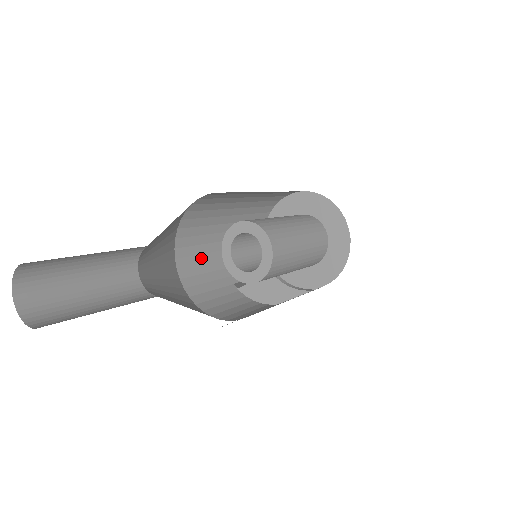
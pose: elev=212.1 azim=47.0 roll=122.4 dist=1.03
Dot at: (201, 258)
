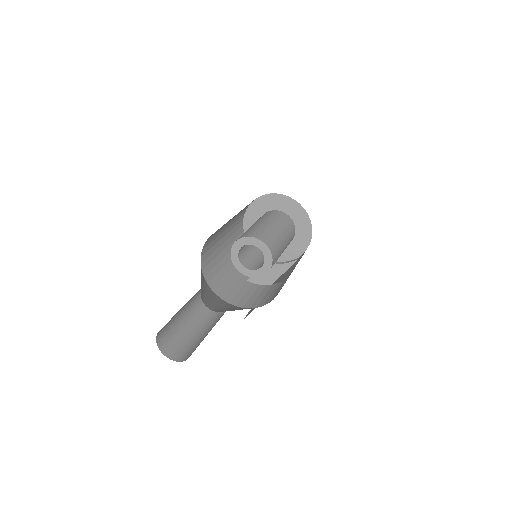
Dot at: (220, 275)
